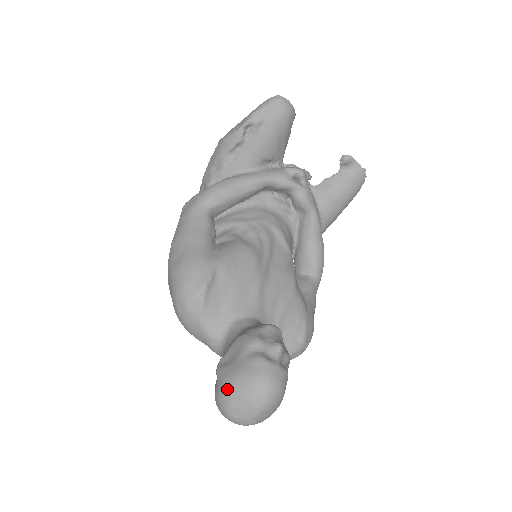
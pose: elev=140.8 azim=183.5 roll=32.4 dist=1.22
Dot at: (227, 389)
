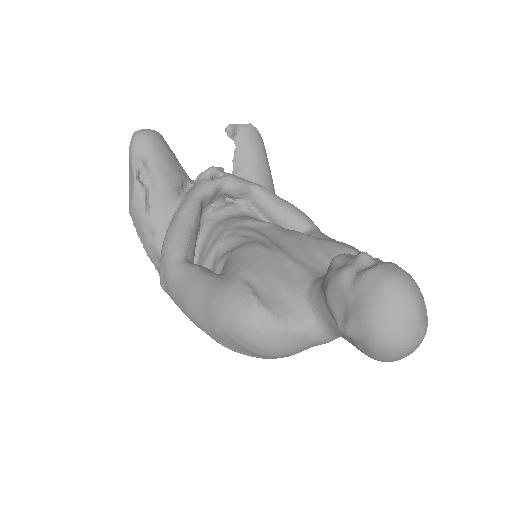
Dot at: (374, 327)
